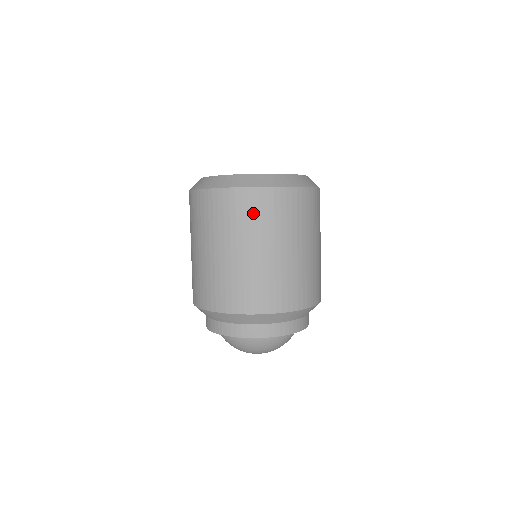
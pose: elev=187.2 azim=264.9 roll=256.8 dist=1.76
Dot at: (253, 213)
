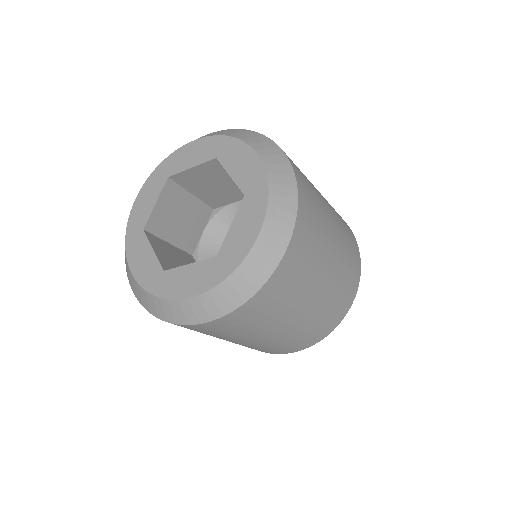
Dot at: occluded
